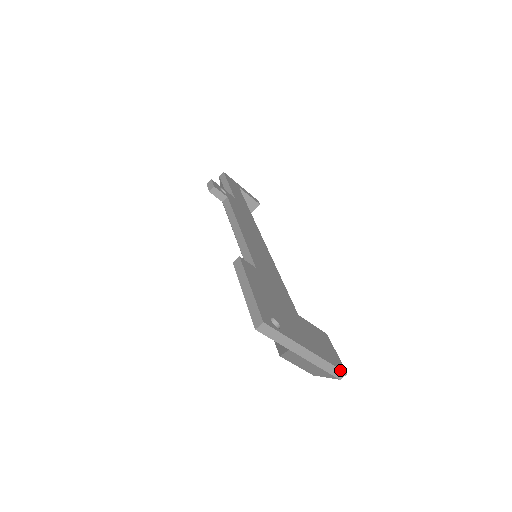
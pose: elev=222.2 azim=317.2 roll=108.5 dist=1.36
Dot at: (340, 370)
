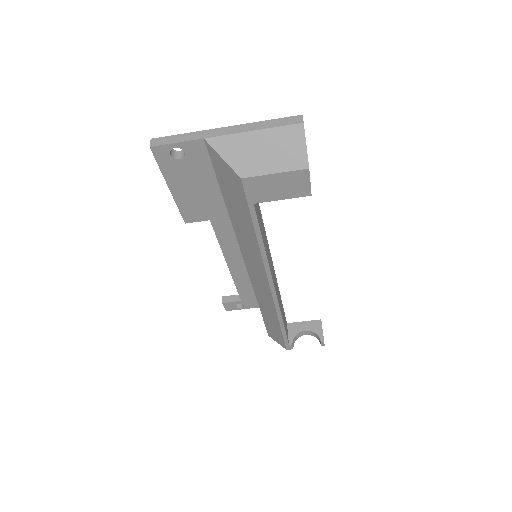
Dot at: (288, 118)
